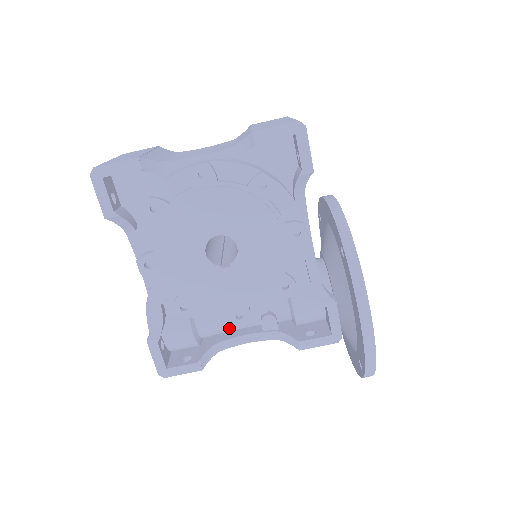
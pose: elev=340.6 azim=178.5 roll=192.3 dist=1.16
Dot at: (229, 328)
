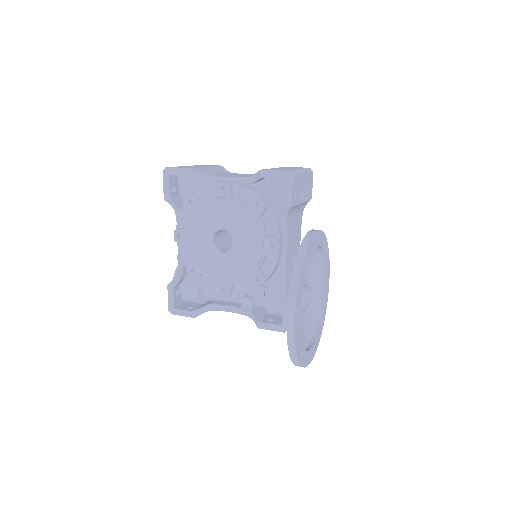
Dot at: (223, 298)
